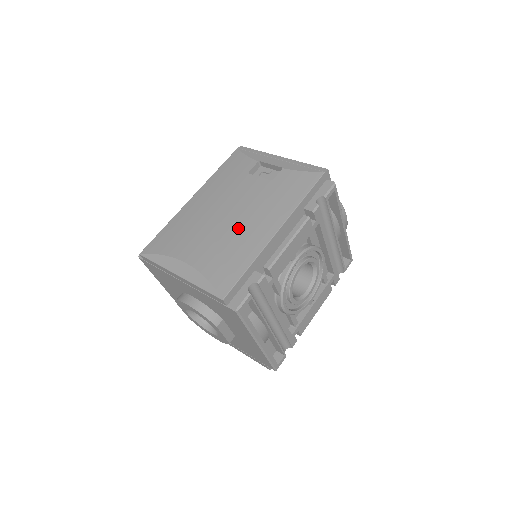
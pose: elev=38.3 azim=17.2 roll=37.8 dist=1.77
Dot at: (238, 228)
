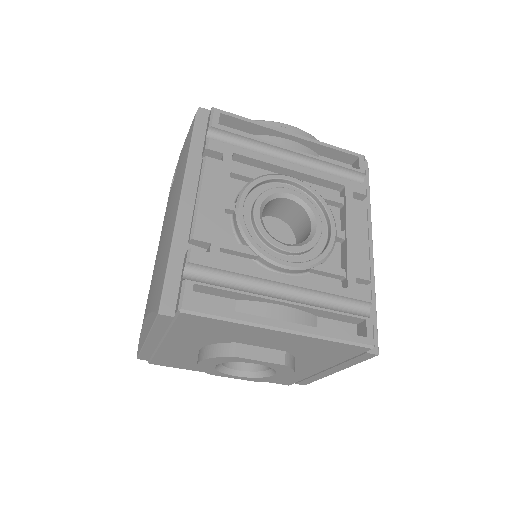
Dot at: (163, 241)
